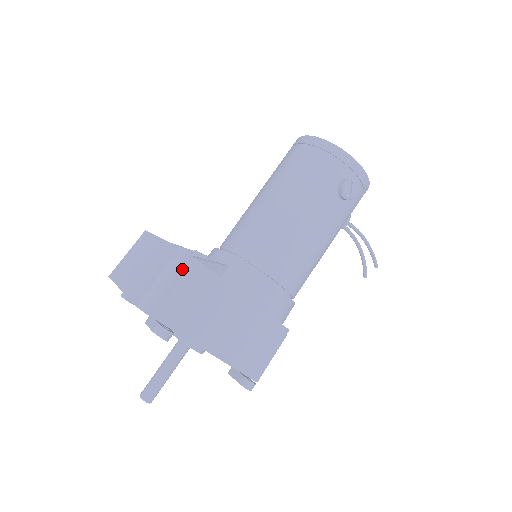
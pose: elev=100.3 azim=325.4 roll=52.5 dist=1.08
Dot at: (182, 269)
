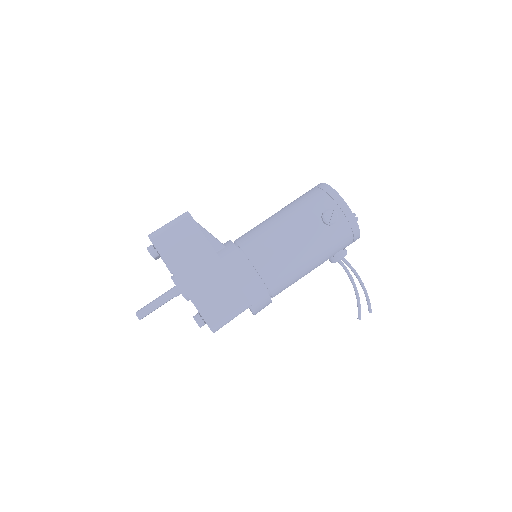
Dot at: (182, 221)
